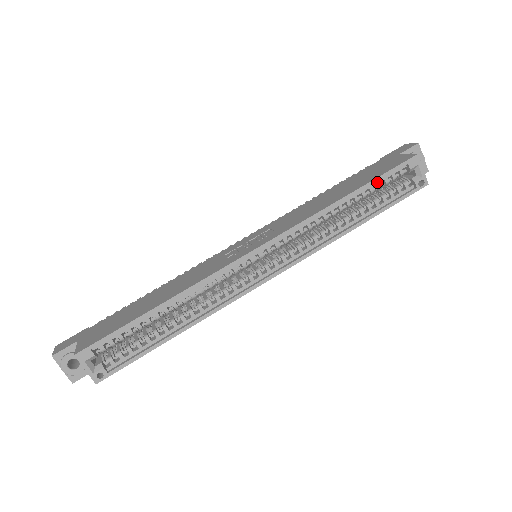
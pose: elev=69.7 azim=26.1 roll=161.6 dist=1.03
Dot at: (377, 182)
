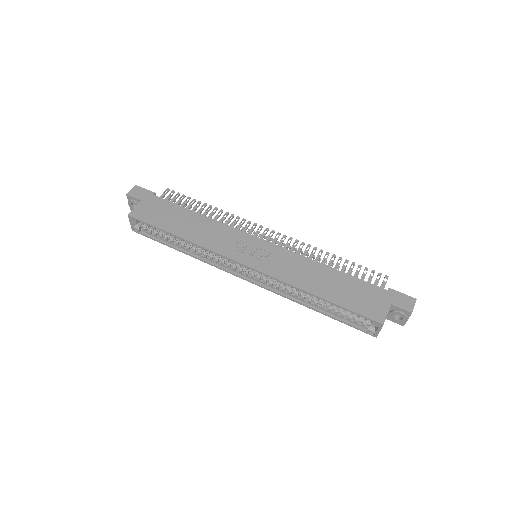
Dot at: (345, 308)
